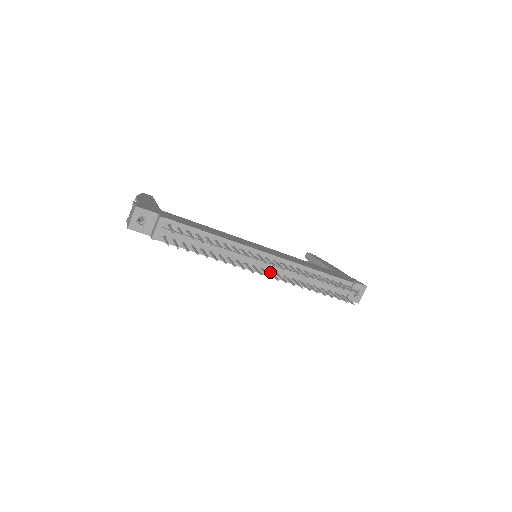
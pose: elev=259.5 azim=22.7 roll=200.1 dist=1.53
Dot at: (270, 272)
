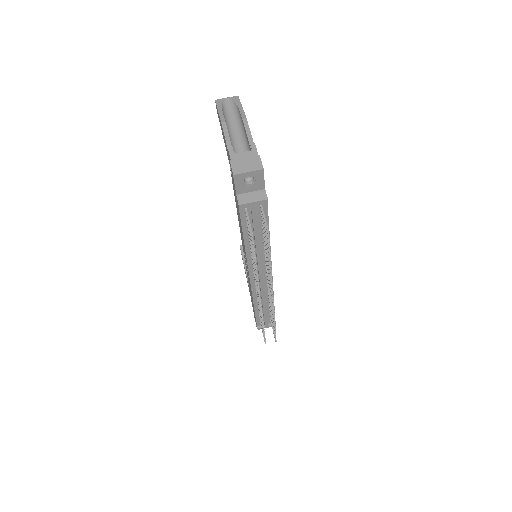
Dot at: occluded
